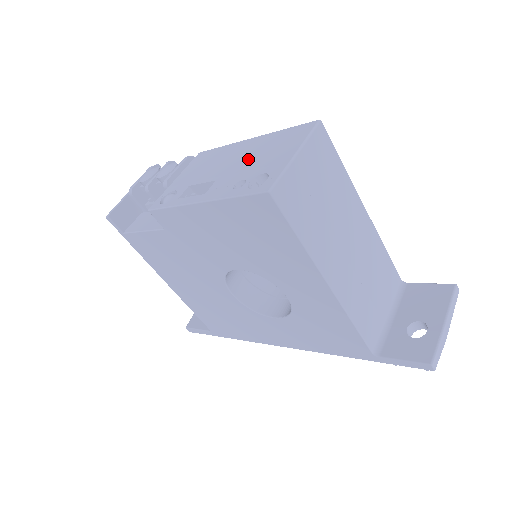
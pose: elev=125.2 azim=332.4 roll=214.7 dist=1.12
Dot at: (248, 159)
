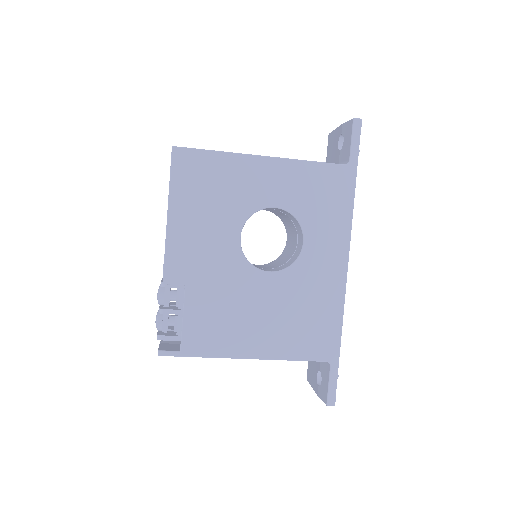
Dot at: occluded
